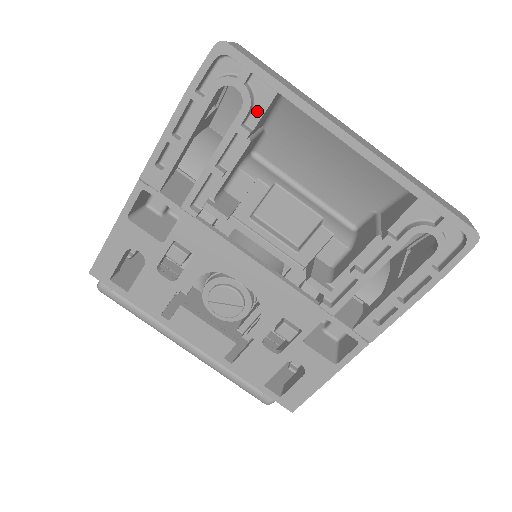
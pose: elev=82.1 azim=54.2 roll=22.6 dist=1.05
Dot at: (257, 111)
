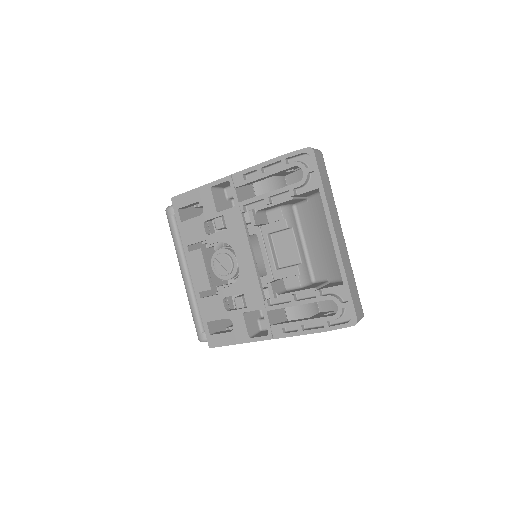
Dot at: (305, 188)
